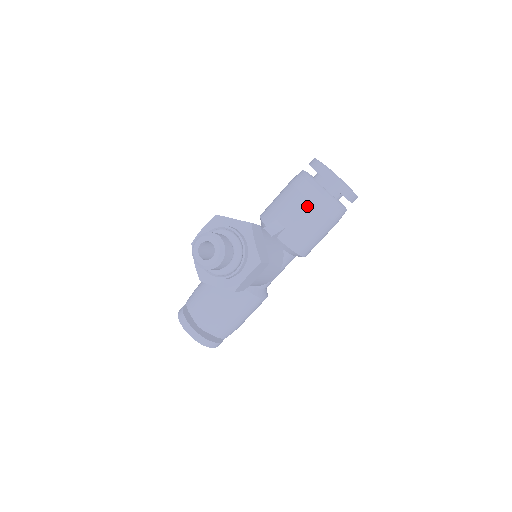
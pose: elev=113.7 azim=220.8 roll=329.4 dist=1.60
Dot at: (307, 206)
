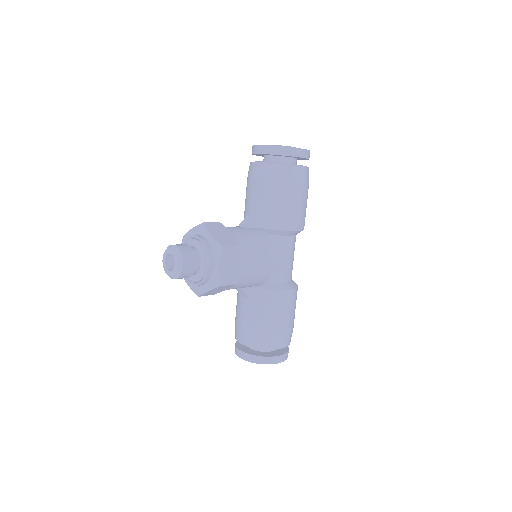
Dot at: (261, 185)
